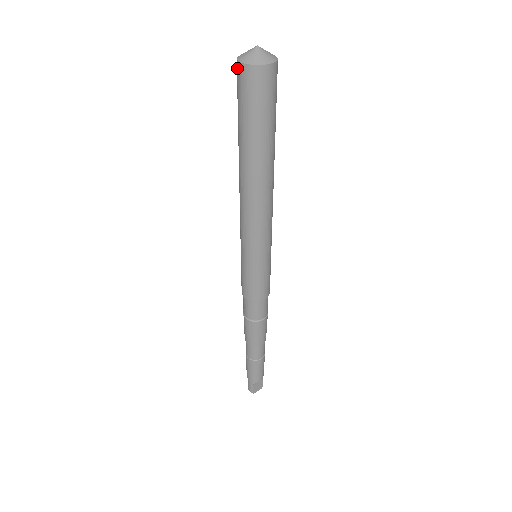
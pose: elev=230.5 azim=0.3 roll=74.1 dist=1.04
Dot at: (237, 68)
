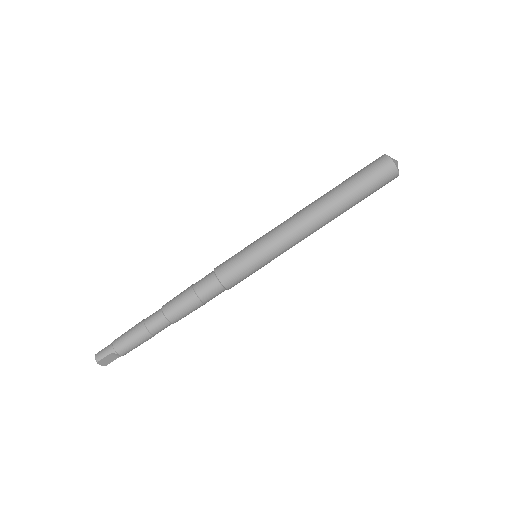
Dot at: (382, 157)
